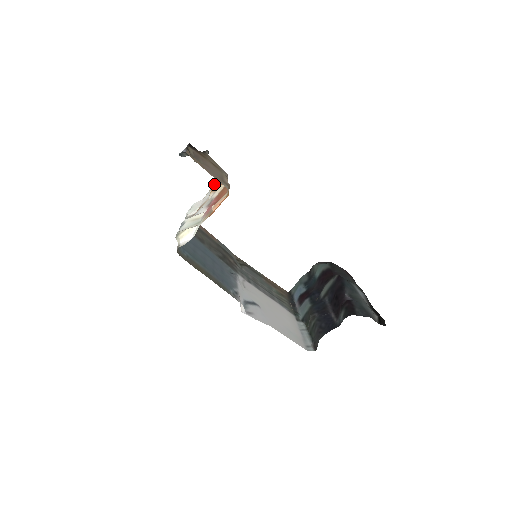
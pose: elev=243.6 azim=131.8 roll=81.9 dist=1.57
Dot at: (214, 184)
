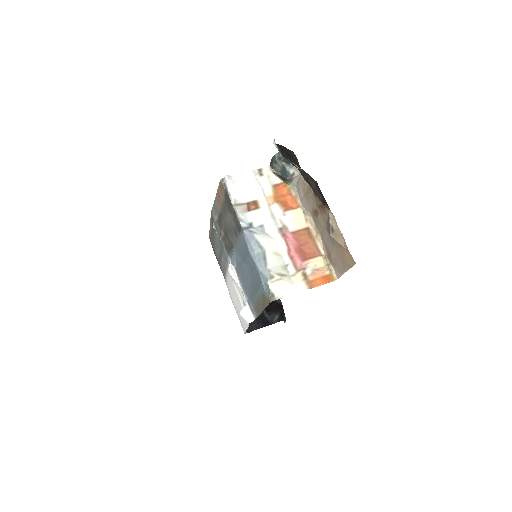
Dot at: (264, 171)
